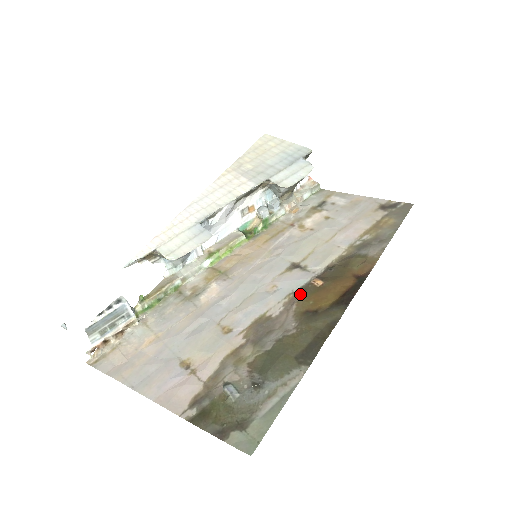
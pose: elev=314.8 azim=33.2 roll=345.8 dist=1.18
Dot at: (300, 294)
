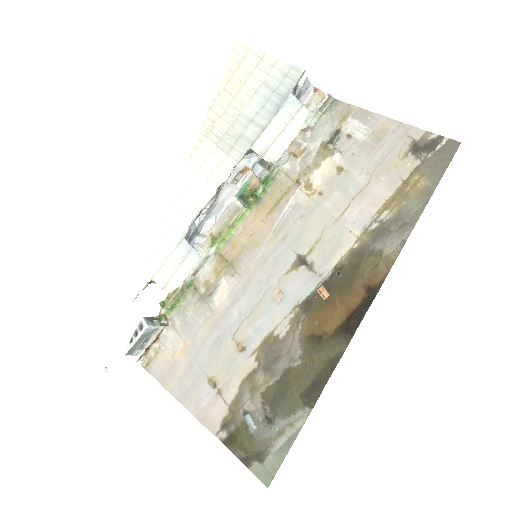
Dot at: (305, 309)
